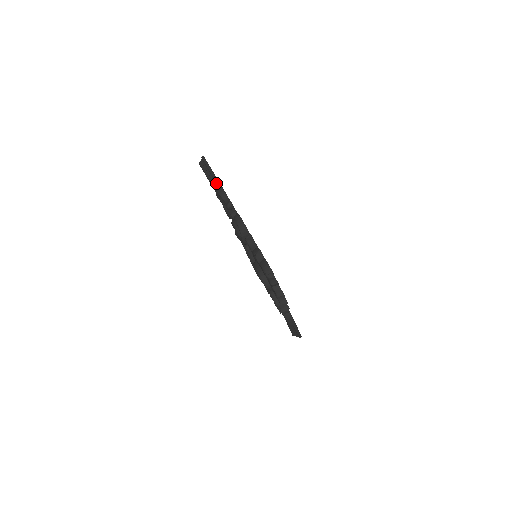
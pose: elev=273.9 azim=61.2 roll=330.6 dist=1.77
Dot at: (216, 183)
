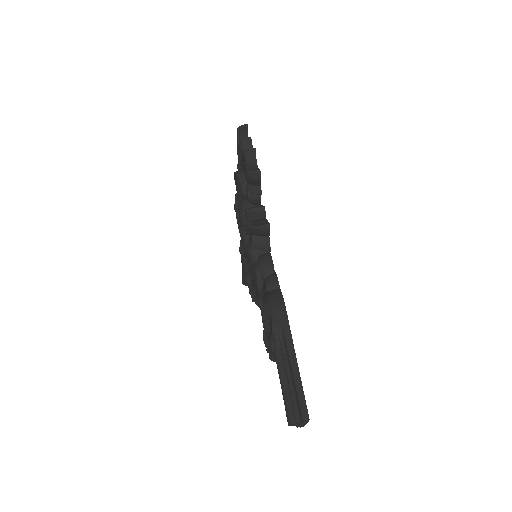
Dot at: occluded
